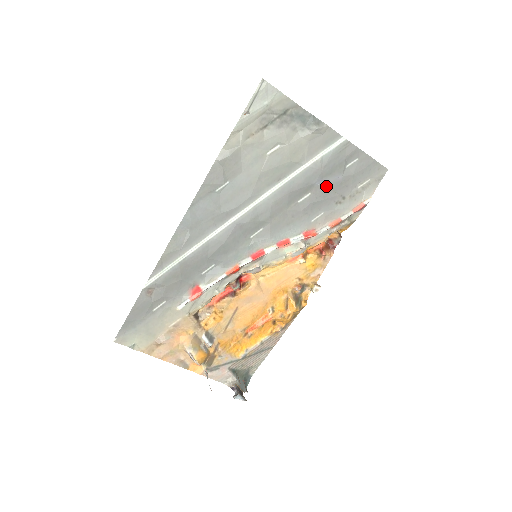
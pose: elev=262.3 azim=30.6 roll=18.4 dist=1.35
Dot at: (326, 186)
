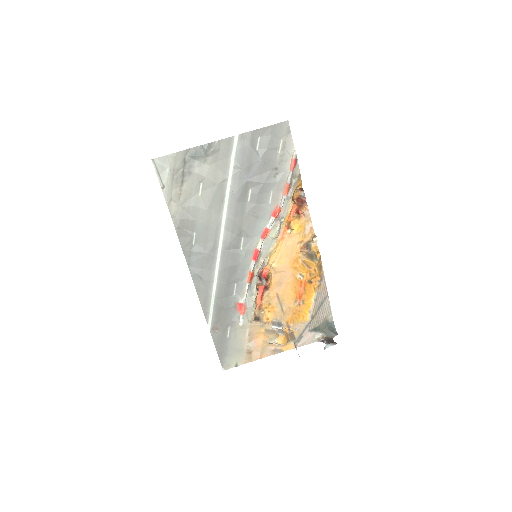
Dot at: (256, 175)
